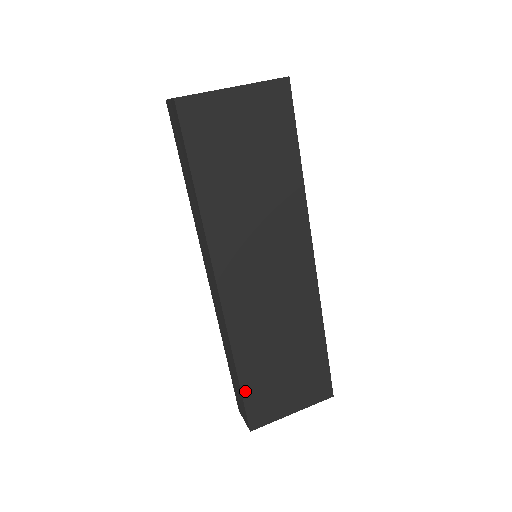
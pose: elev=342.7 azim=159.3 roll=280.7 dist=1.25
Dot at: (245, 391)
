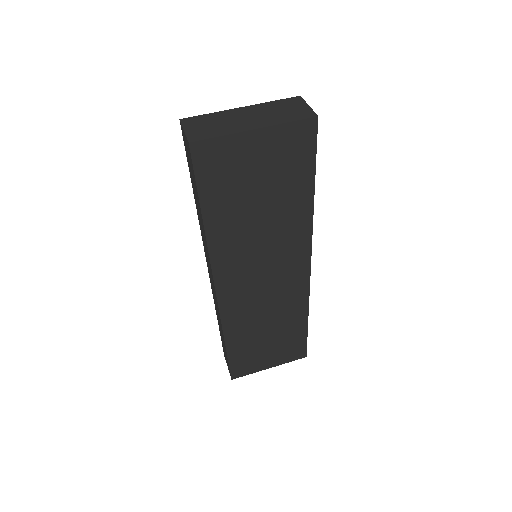
Dot at: (231, 357)
